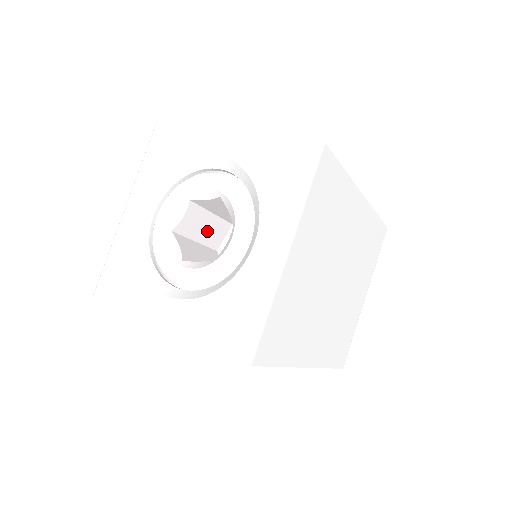
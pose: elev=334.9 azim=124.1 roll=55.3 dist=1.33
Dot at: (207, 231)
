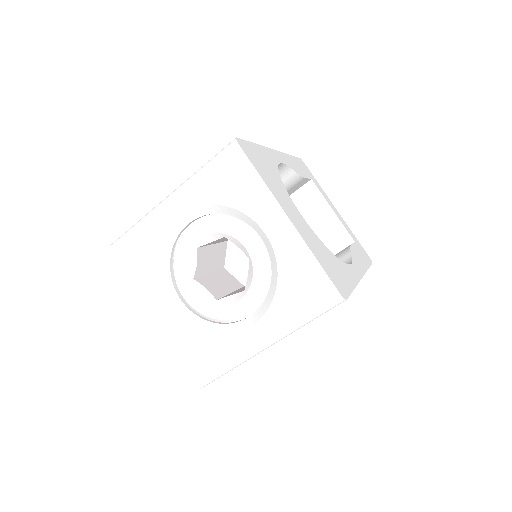
Dot at: occluded
